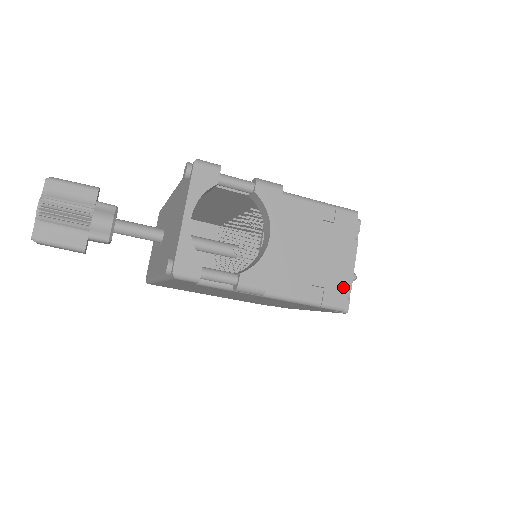
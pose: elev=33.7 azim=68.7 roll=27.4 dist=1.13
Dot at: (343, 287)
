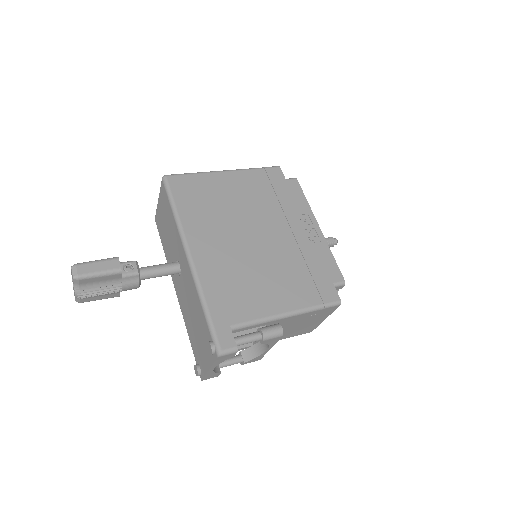
Dot at: (314, 328)
